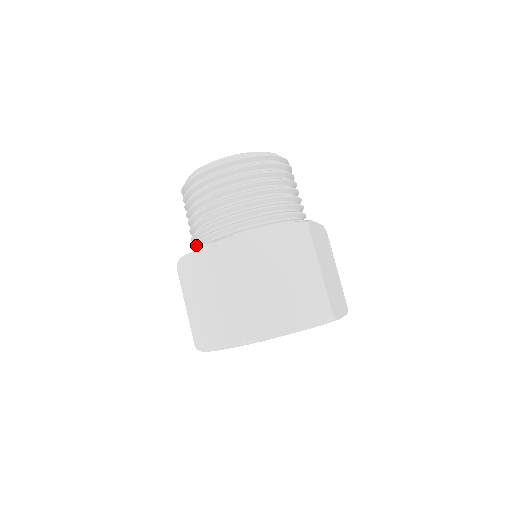
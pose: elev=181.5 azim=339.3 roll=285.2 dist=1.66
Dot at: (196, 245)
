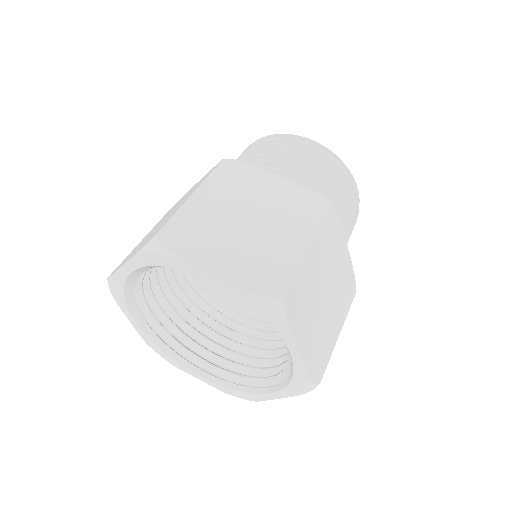
Dot at: occluded
